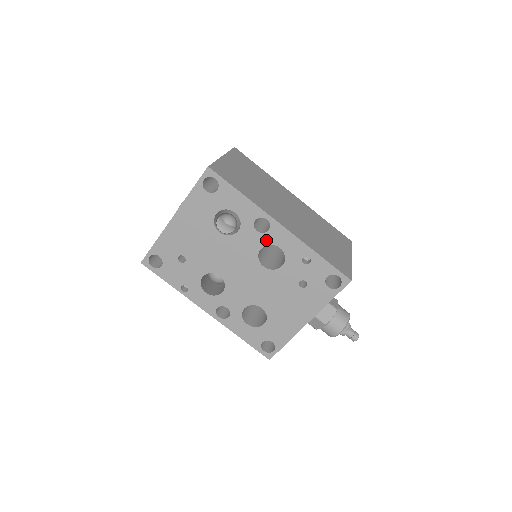
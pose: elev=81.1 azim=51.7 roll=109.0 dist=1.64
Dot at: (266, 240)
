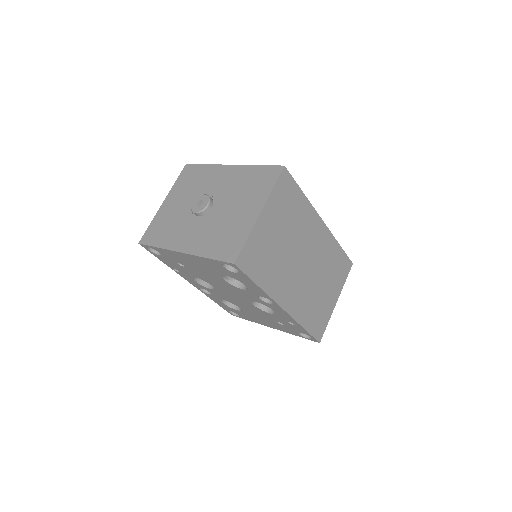
Dot at: (264, 304)
